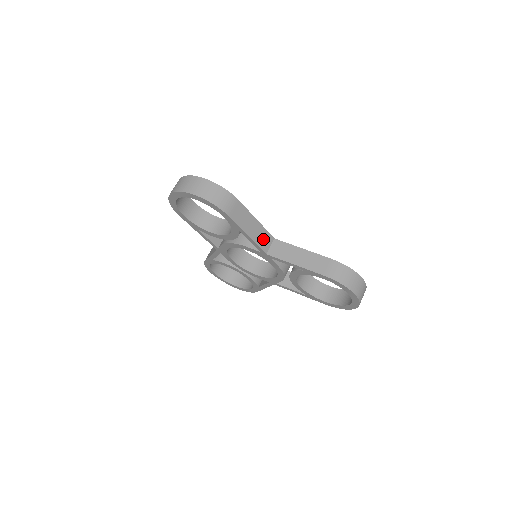
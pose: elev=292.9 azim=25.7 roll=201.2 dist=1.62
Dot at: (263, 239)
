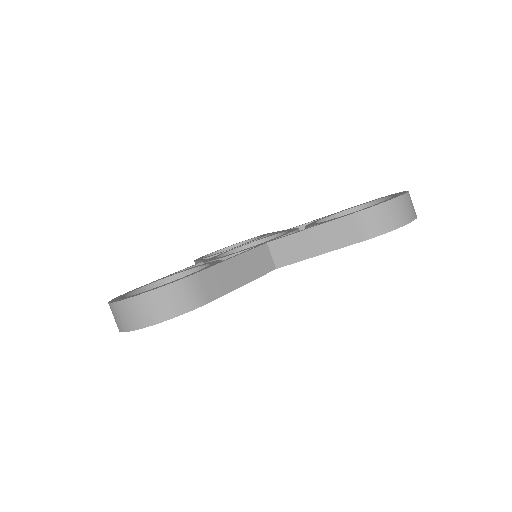
Dot at: (259, 262)
